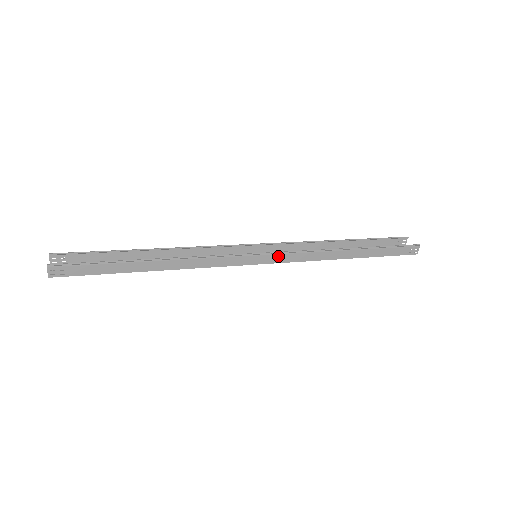
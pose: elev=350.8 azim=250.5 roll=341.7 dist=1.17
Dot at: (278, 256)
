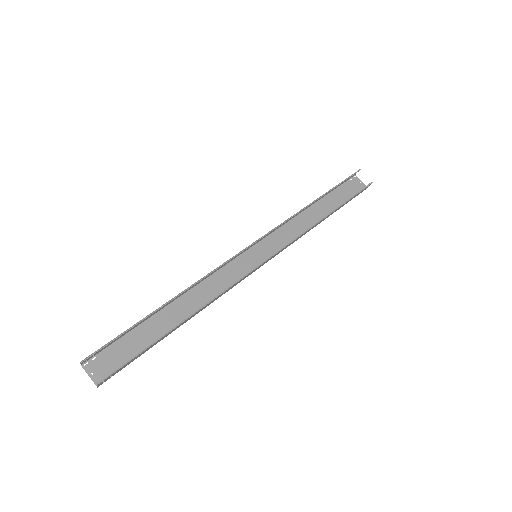
Dot at: (277, 253)
